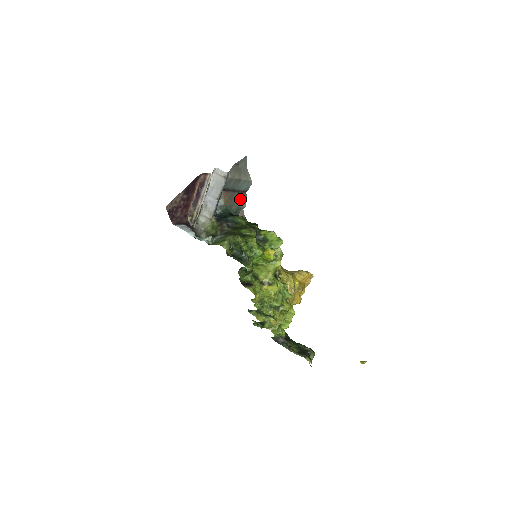
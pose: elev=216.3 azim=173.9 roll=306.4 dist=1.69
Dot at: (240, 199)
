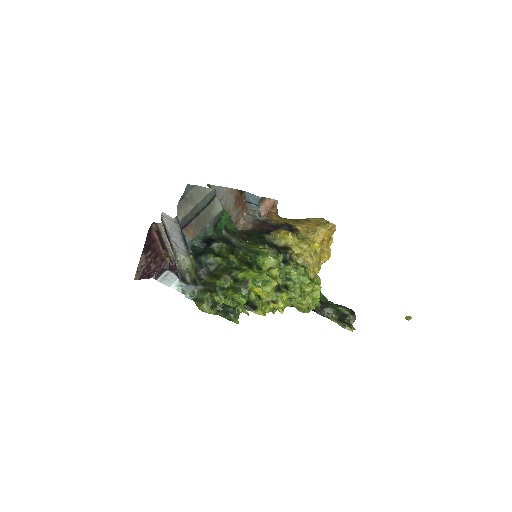
Dot at: (211, 211)
